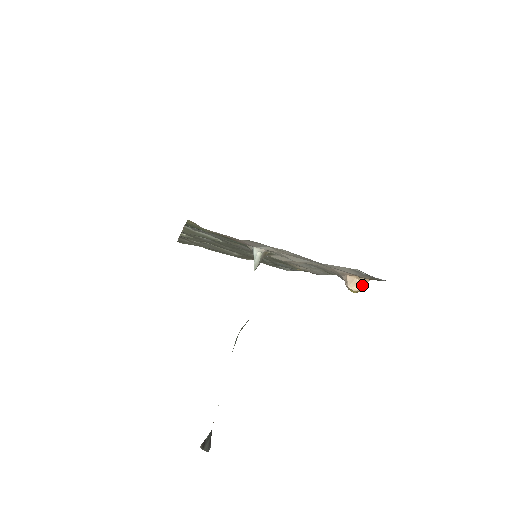
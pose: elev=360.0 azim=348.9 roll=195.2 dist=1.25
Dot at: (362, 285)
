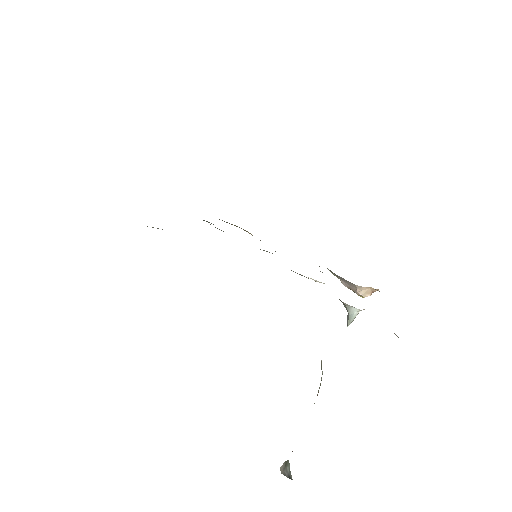
Dot at: occluded
